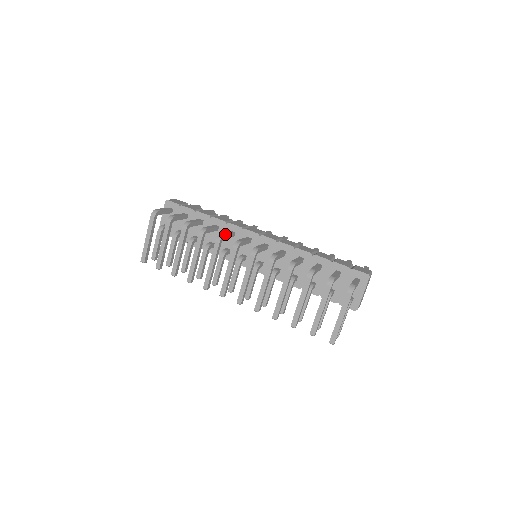
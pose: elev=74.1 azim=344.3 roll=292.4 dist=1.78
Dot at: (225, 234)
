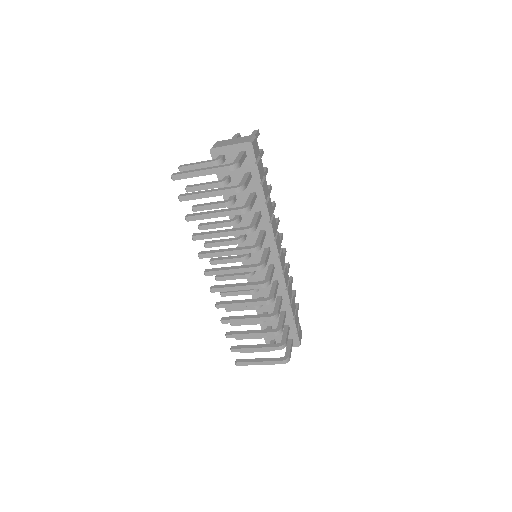
Dot at: occluded
